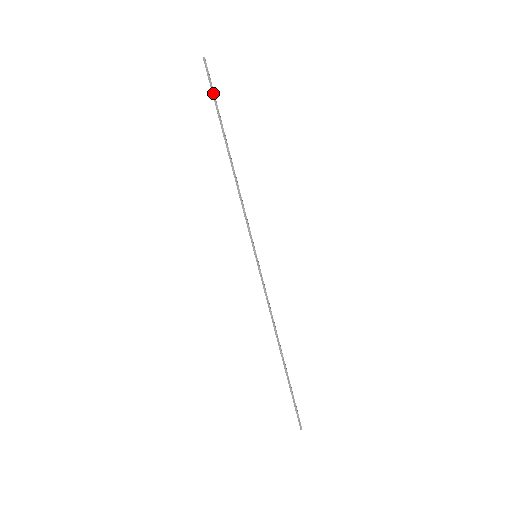
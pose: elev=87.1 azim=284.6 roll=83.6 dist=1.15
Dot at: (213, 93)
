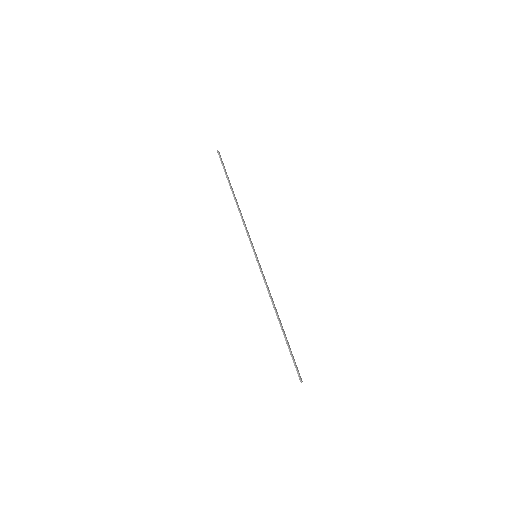
Dot at: (223, 166)
